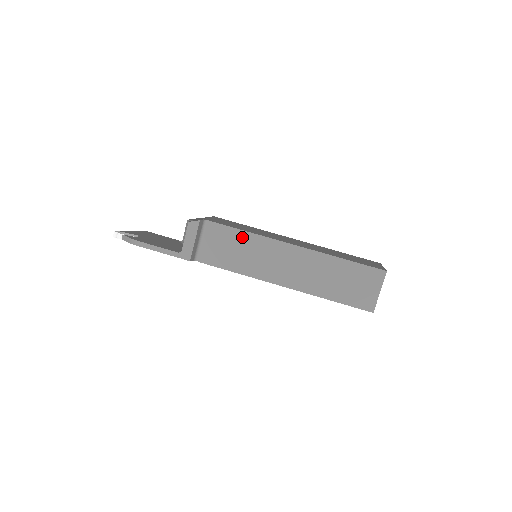
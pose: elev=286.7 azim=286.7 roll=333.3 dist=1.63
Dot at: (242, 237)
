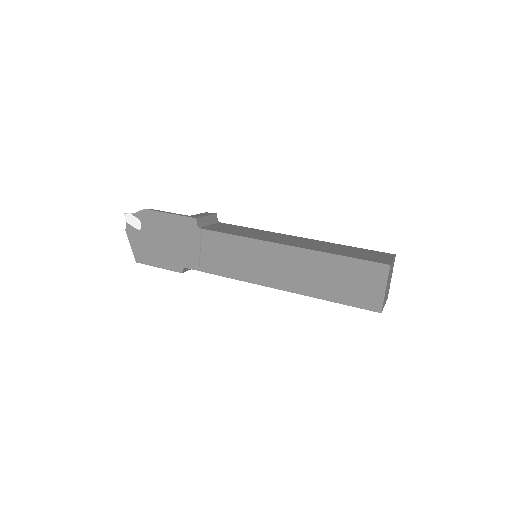
Dot at: (250, 229)
